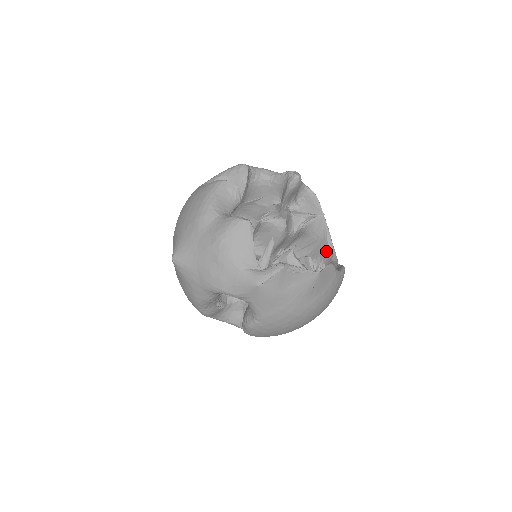
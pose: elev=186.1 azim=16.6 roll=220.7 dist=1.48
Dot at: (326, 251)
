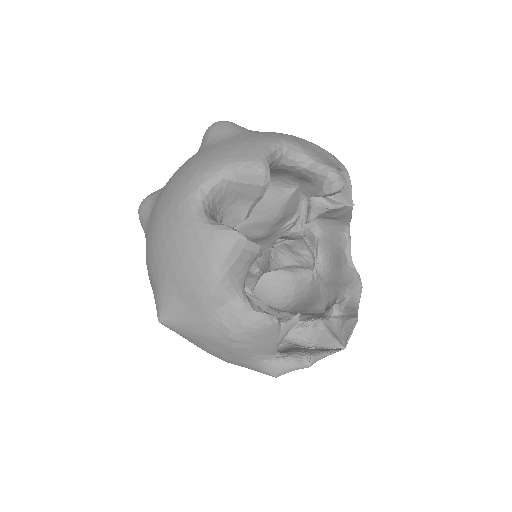
Dot at: (339, 234)
